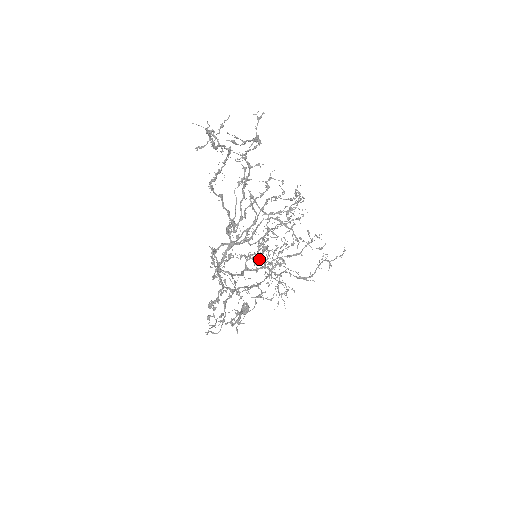
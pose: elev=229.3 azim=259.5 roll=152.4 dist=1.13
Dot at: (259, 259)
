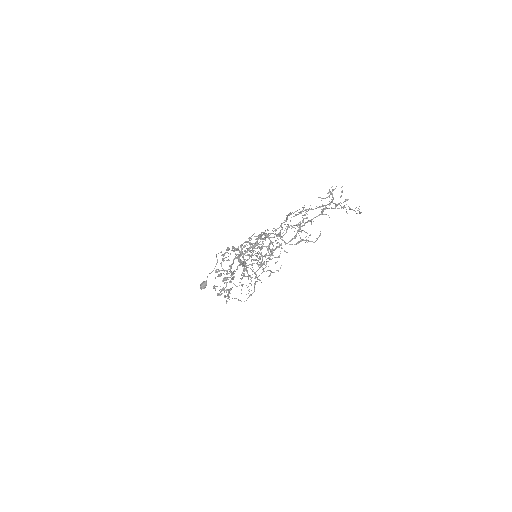
Dot at: occluded
